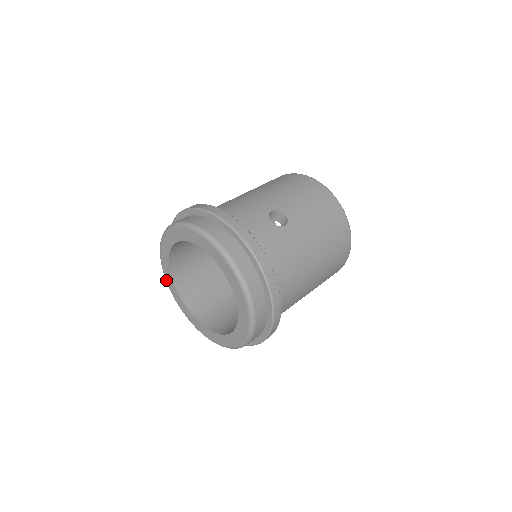
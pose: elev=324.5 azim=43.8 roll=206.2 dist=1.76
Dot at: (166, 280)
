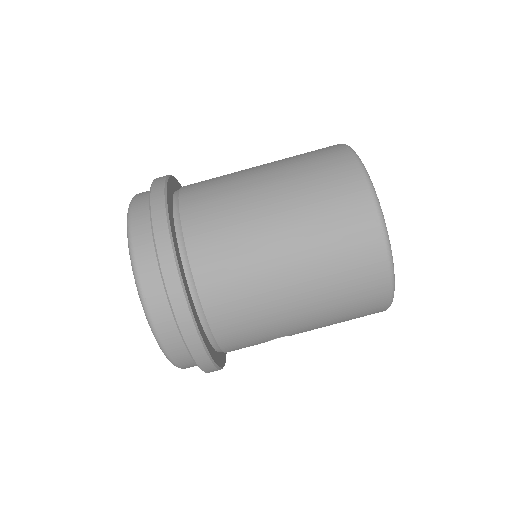
Dot at: occluded
